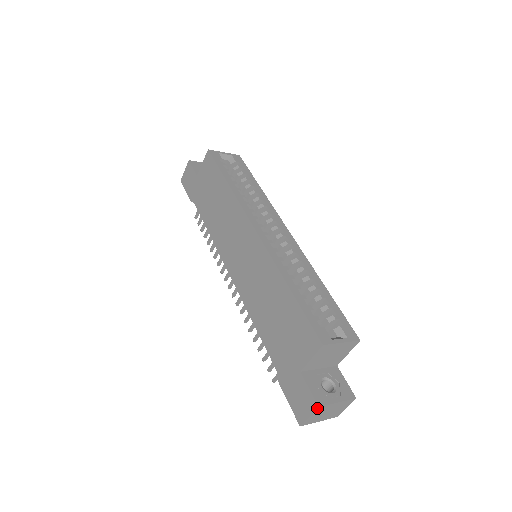
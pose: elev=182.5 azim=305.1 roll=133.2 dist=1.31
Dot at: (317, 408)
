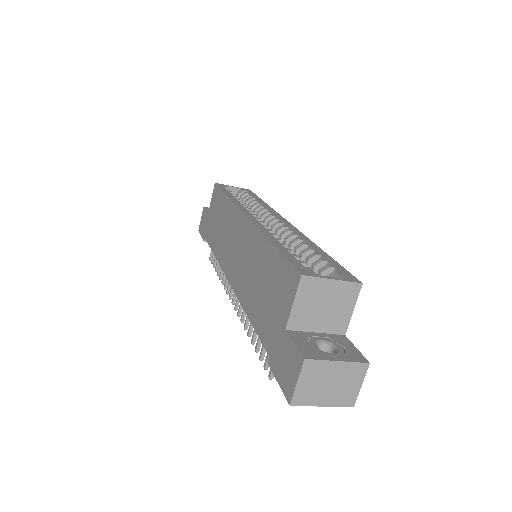
Dot at: (303, 362)
